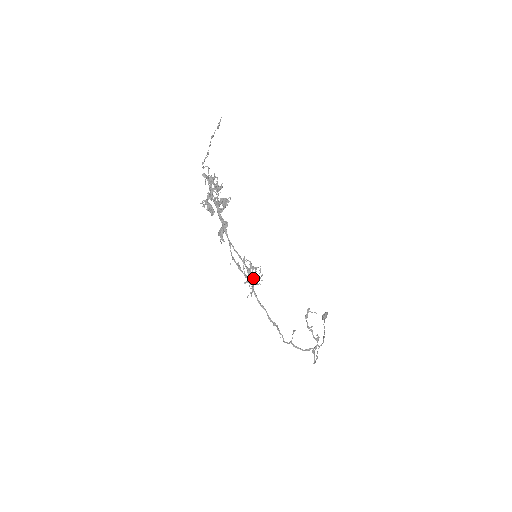
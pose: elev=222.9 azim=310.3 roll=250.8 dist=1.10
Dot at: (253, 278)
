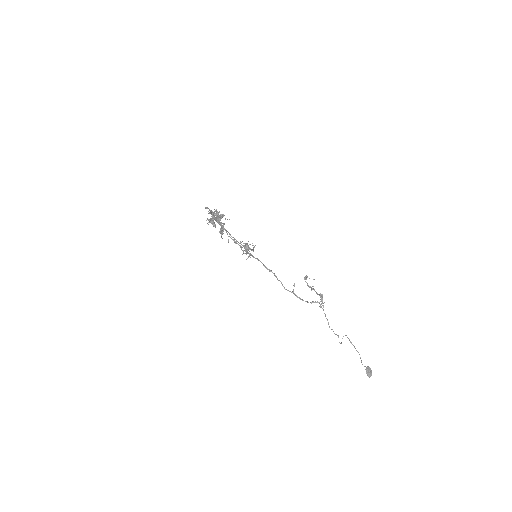
Dot at: (248, 249)
